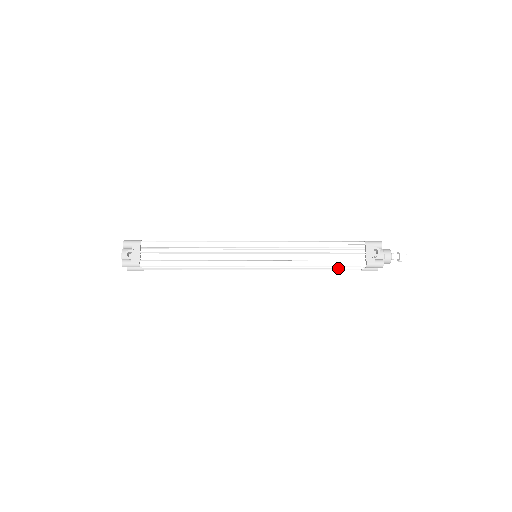
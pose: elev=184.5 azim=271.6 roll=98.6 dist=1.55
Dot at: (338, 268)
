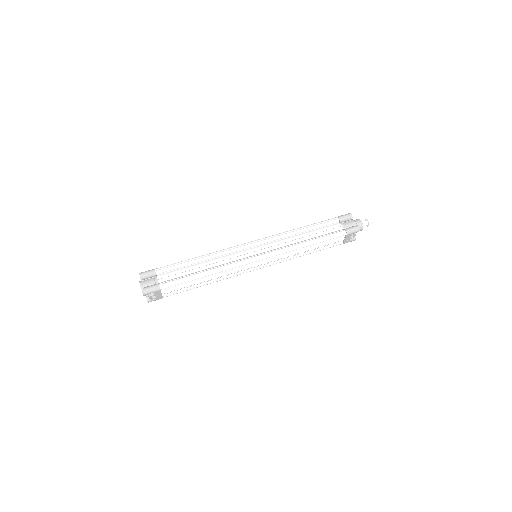
Dot at: occluded
